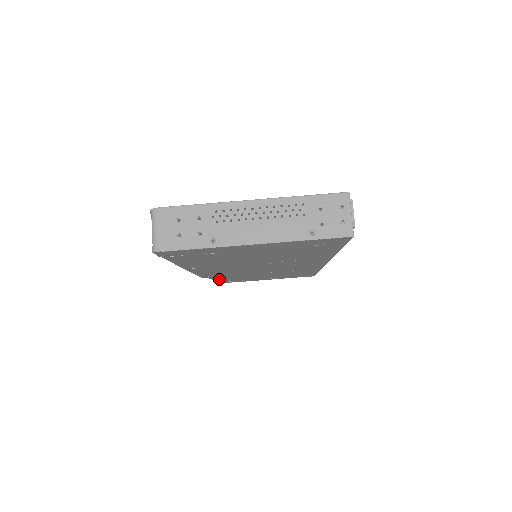
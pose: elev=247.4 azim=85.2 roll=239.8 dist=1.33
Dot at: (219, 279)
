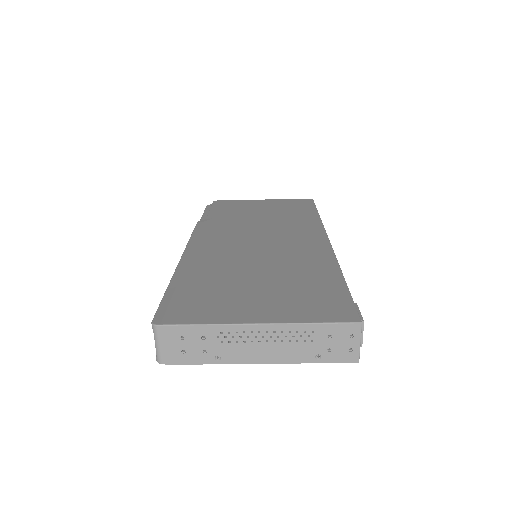
Dot at: occluded
